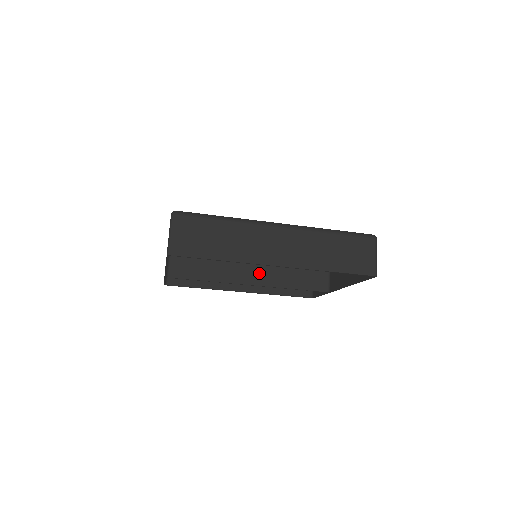
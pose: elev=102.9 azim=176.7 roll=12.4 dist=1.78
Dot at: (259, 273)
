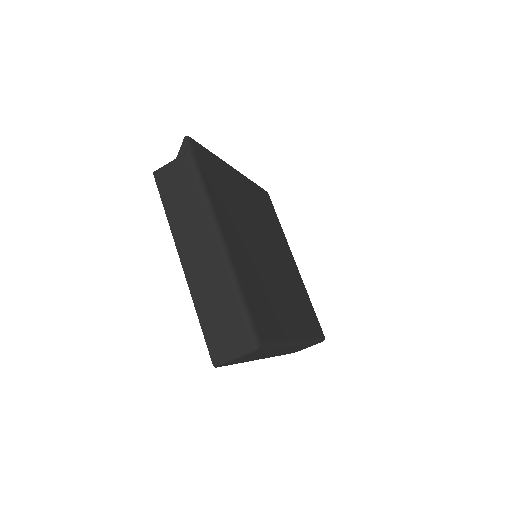
Dot at: occluded
